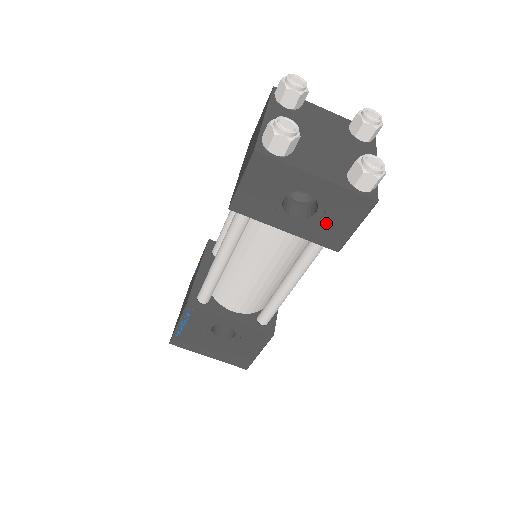
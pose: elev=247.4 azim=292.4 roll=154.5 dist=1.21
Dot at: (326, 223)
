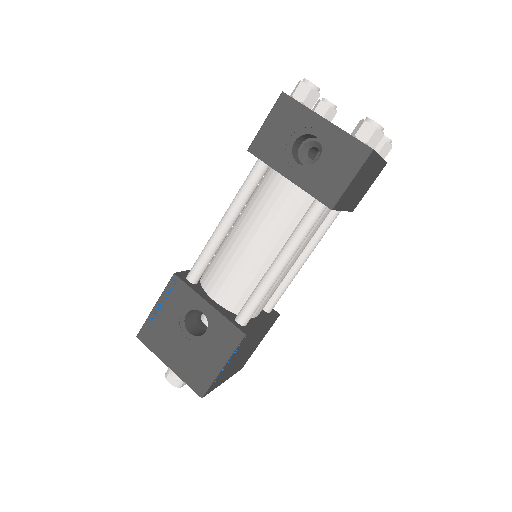
Dot at: (325, 172)
